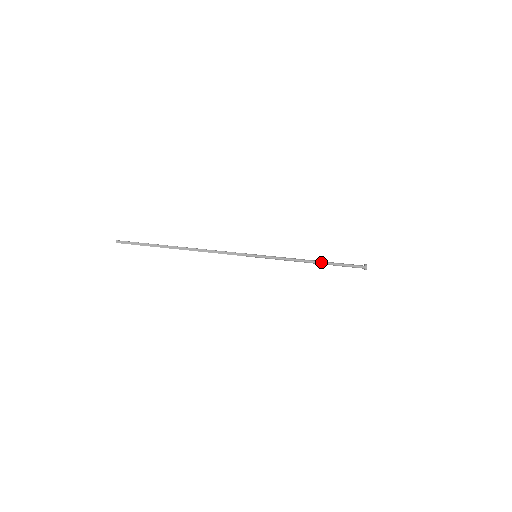
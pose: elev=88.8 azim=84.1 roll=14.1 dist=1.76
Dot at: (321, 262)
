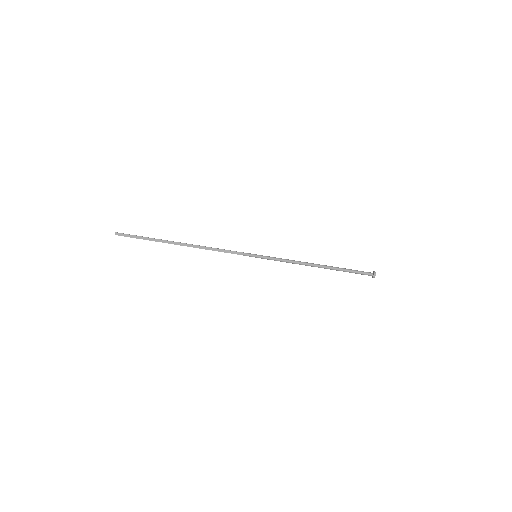
Dot at: (325, 266)
